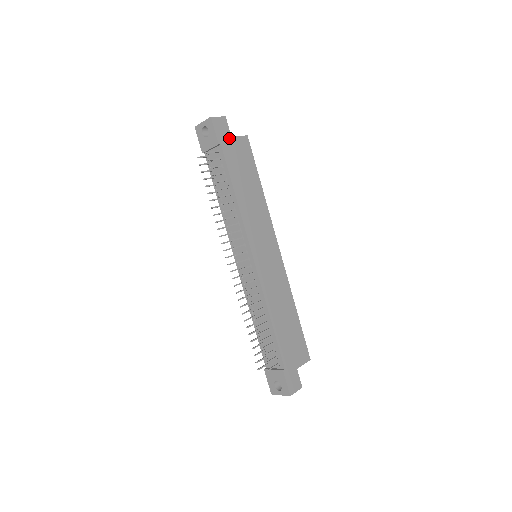
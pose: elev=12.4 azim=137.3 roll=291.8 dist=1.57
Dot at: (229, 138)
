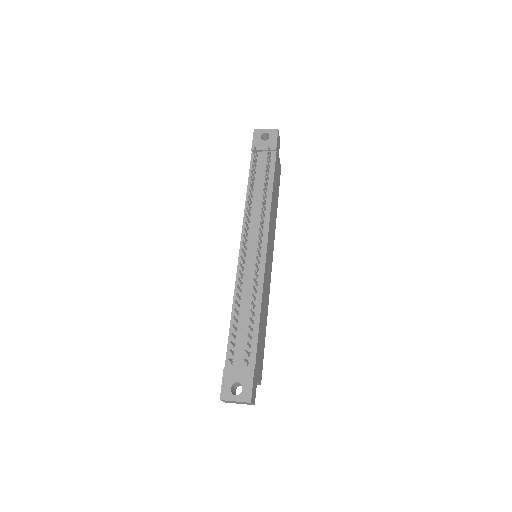
Dot at: (278, 154)
